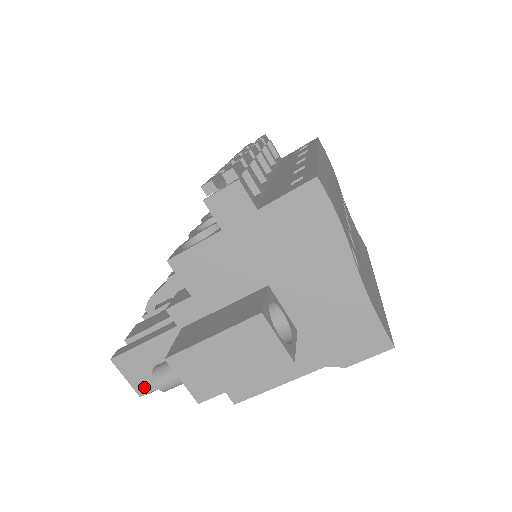
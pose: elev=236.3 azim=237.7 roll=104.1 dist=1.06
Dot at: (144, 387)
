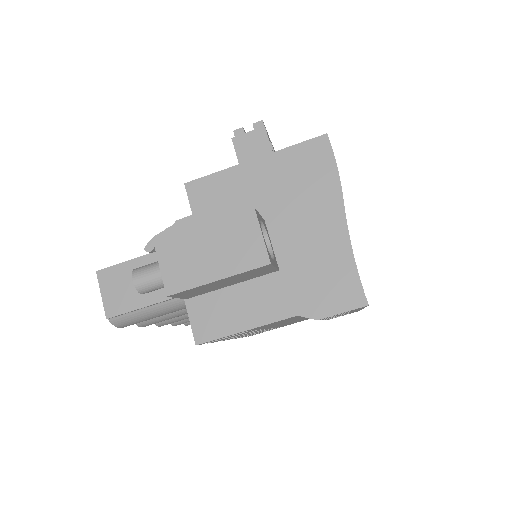
Dot at: (115, 308)
